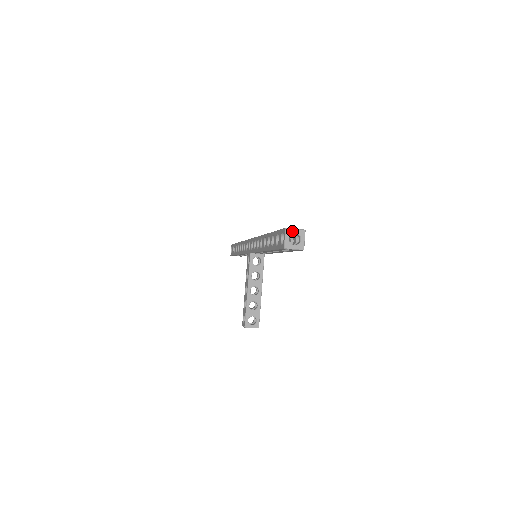
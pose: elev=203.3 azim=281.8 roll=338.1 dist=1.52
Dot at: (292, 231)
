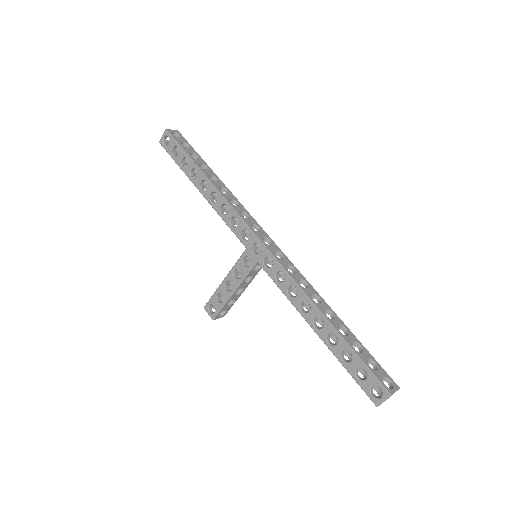
Dot at: occluded
